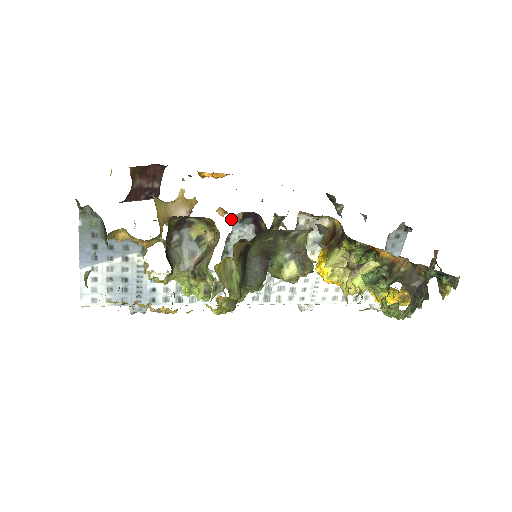
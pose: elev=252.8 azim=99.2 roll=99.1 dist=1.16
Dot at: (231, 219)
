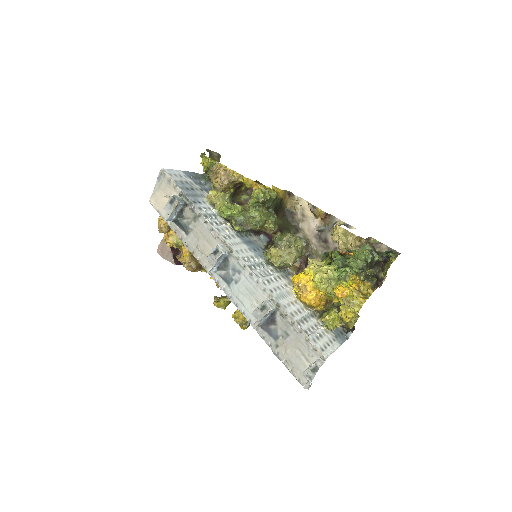
Dot at: (214, 296)
